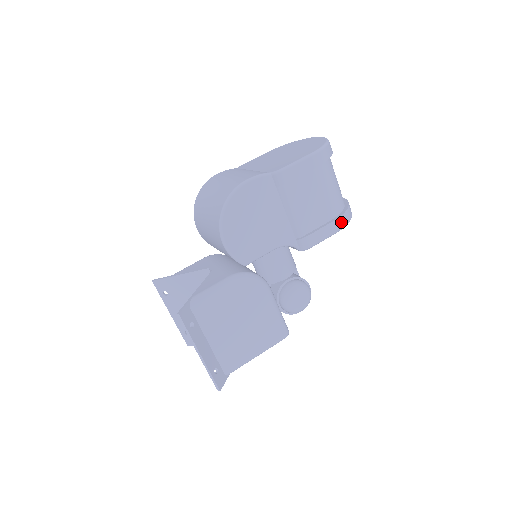
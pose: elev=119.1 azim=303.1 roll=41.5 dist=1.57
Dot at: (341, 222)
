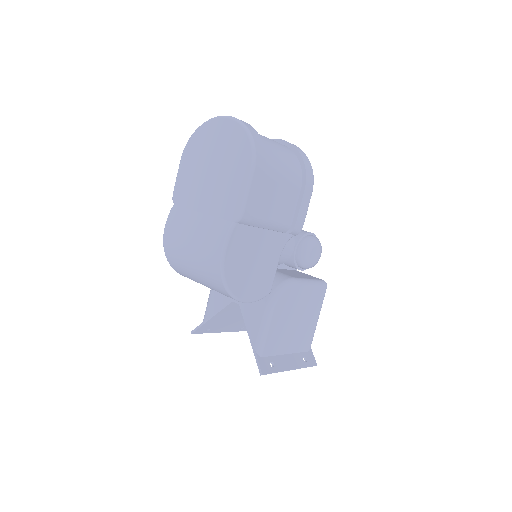
Dot at: (309, 182)
